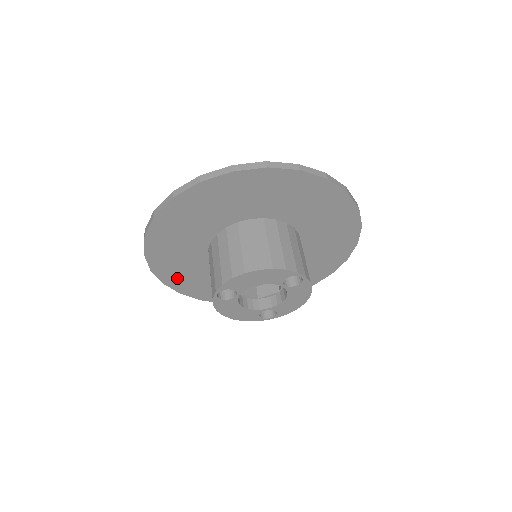
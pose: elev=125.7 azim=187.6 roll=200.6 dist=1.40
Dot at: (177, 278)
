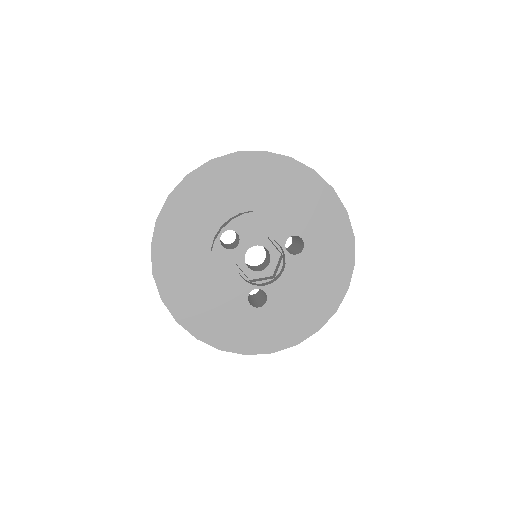
Dot at: (169, 271)
